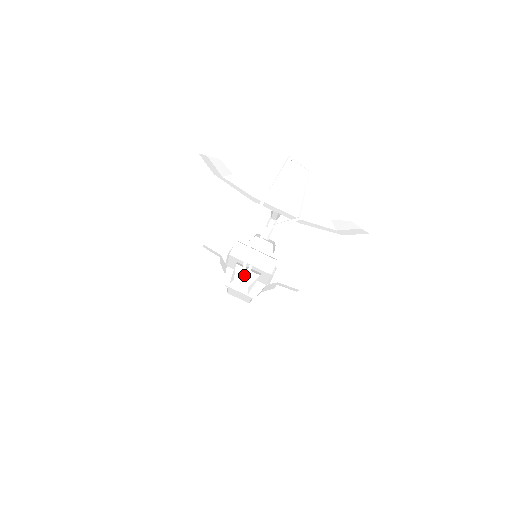
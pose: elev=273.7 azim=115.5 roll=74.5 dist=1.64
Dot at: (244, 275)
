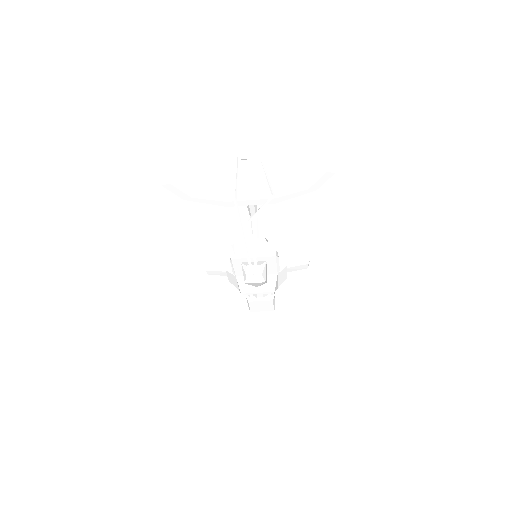
Dot at: (252, 266)
